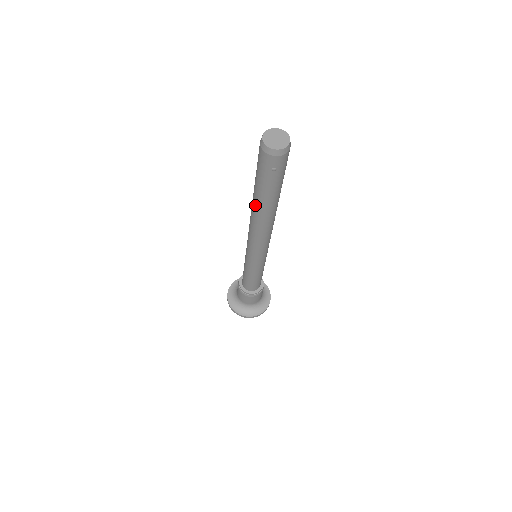
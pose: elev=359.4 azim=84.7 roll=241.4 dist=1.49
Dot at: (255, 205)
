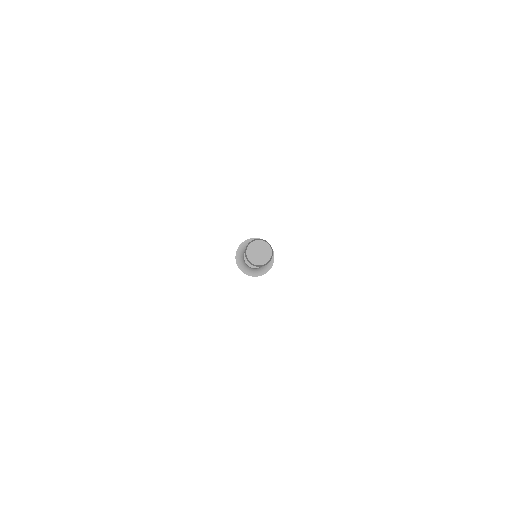
Dot at: occluded
